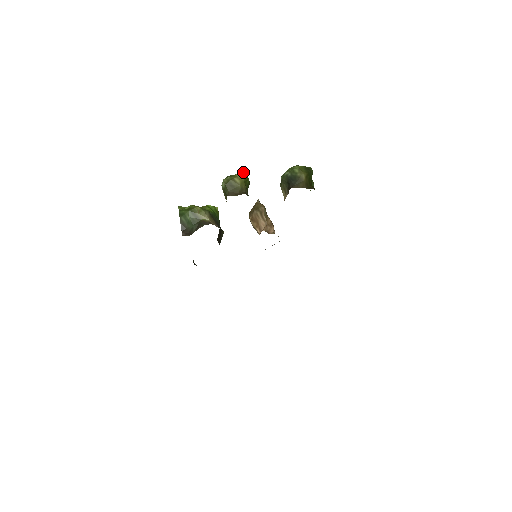
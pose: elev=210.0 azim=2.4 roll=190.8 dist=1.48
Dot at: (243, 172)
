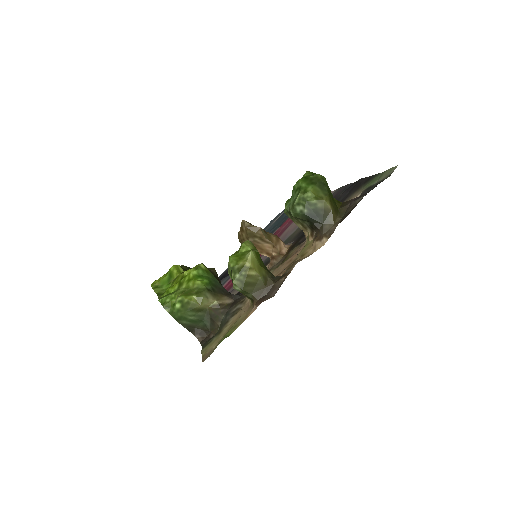
Dot at: (252, 255)
